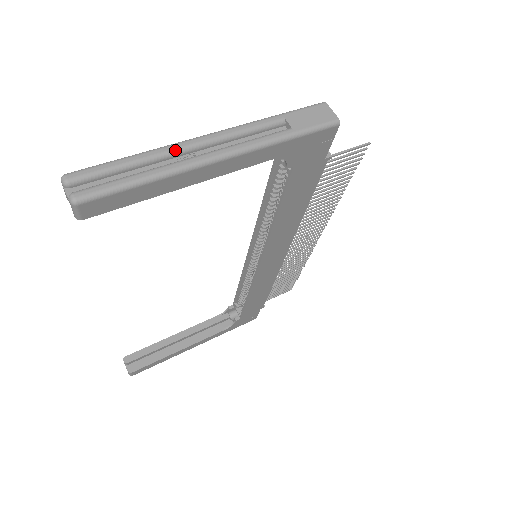
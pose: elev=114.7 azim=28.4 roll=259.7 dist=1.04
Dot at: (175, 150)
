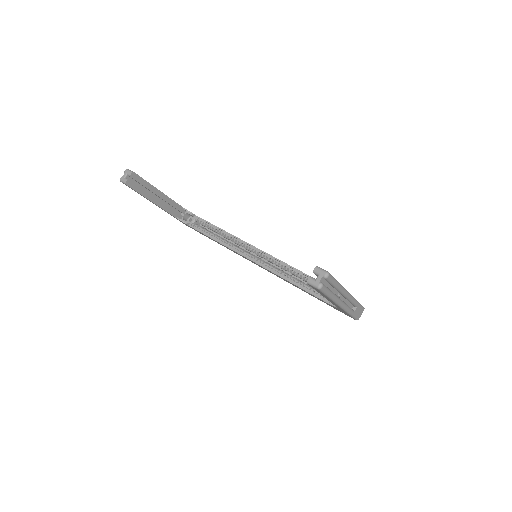
Dot at: (342, 292)
